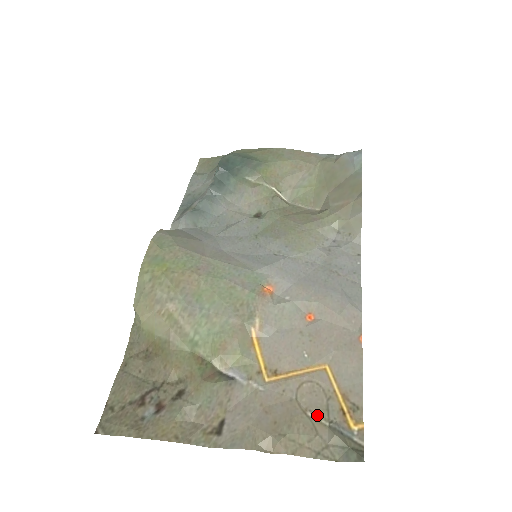
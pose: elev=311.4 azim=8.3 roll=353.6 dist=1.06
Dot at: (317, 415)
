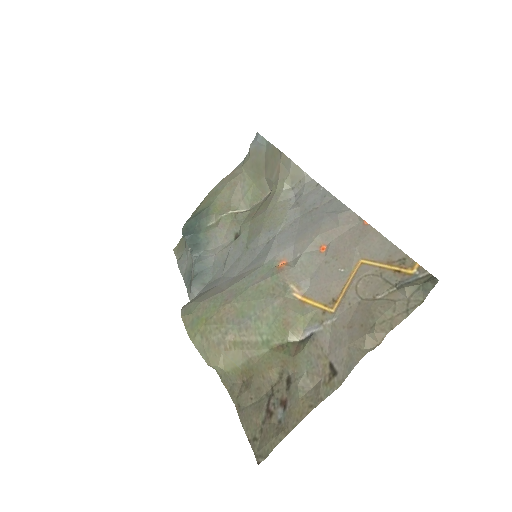
Dot at: (384, 292)
